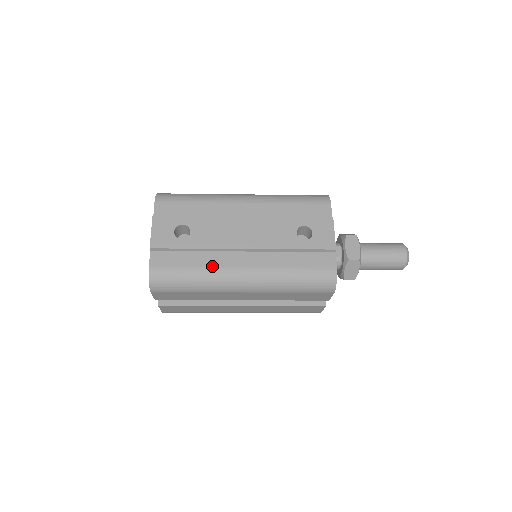
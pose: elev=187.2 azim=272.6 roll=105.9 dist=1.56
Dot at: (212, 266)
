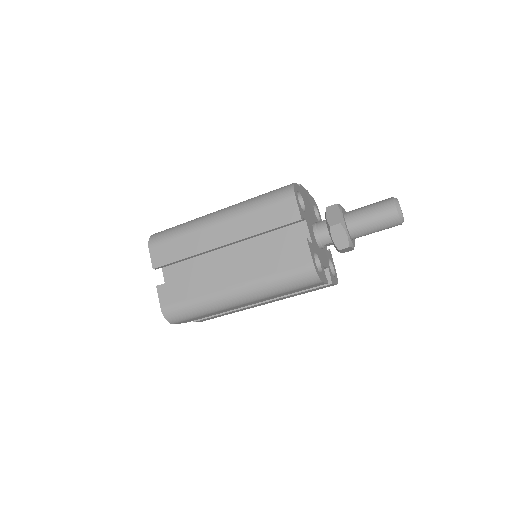
Dot at: occluded
